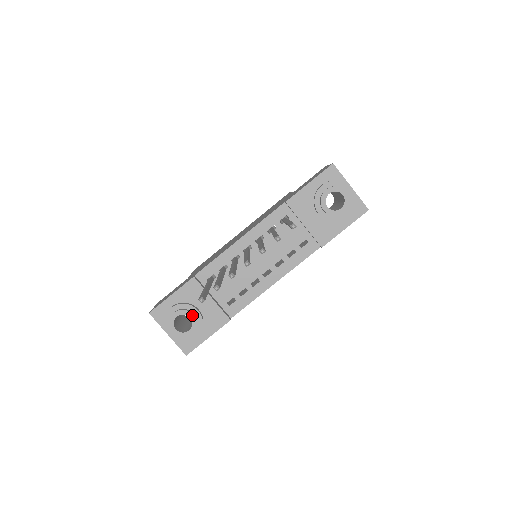
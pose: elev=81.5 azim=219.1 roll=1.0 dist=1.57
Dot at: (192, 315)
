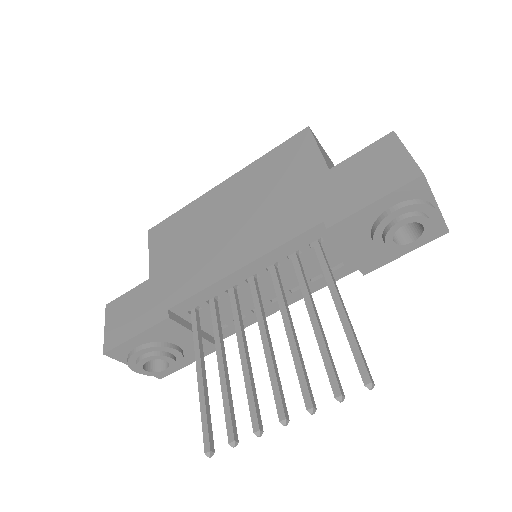
Dot at: (169, 358)
